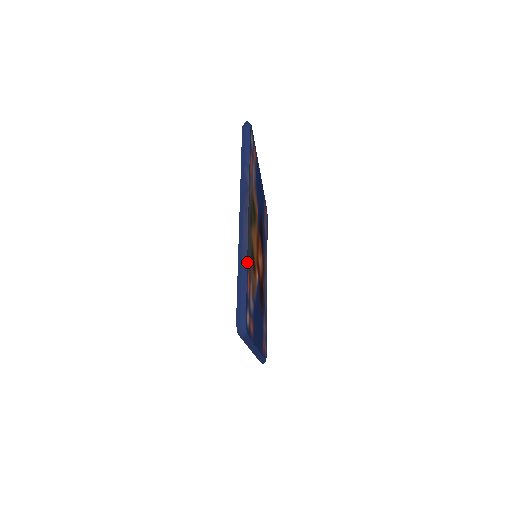
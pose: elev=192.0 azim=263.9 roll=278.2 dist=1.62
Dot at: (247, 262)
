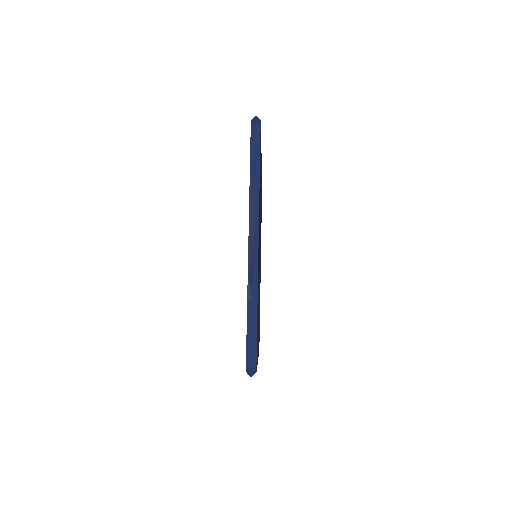
Dot at: occluded
